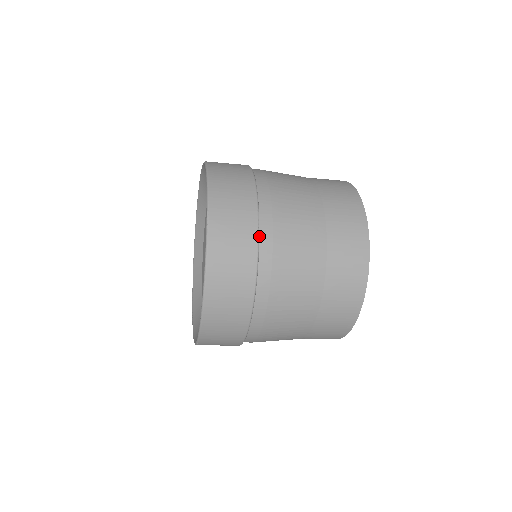
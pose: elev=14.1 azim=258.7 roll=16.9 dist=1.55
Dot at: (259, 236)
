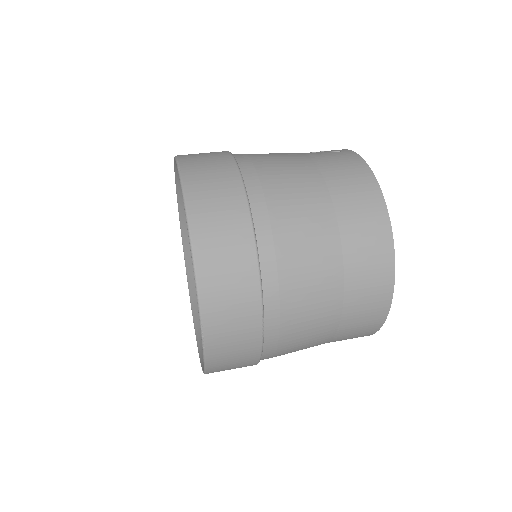
Dot at: (263, 333)
